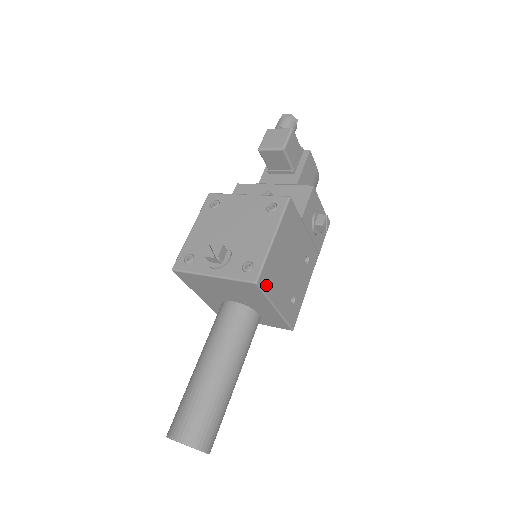
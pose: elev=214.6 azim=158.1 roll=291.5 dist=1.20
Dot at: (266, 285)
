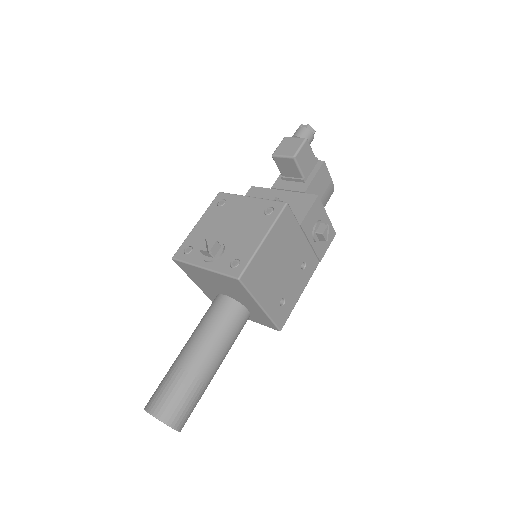
Dot at: (250, 283)
